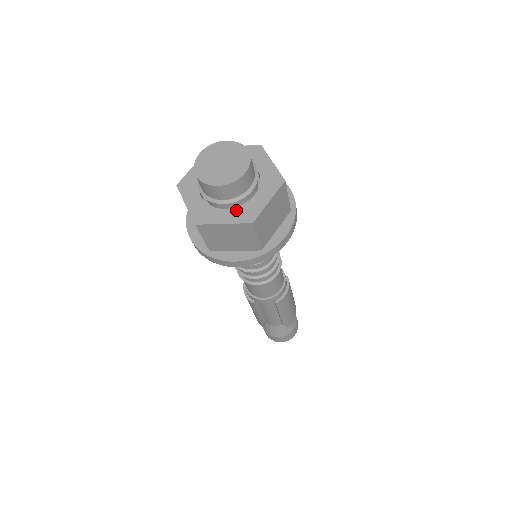
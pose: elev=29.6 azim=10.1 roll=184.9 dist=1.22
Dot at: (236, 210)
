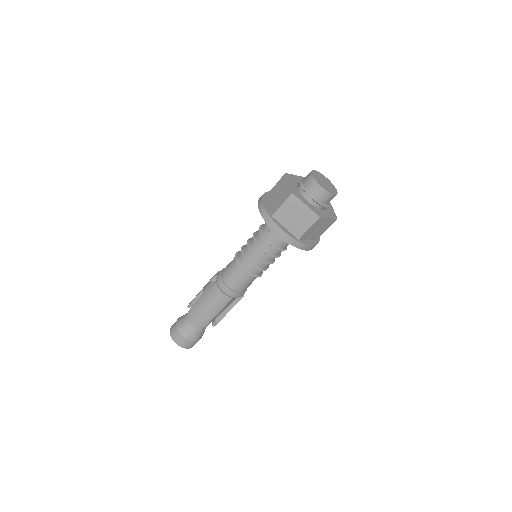
Dot at: (327, 211)
